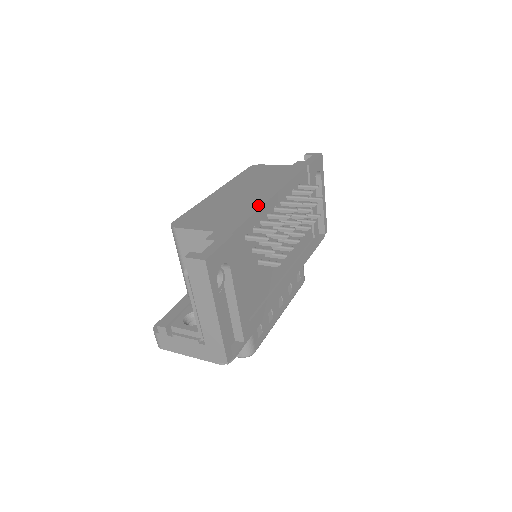
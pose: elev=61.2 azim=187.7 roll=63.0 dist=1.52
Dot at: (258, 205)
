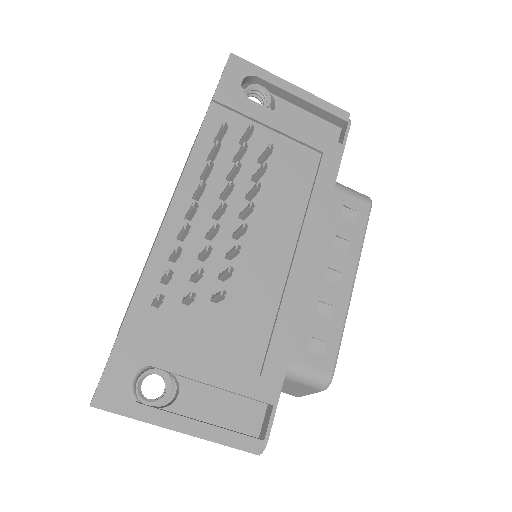
Dot at: (154, 244)
